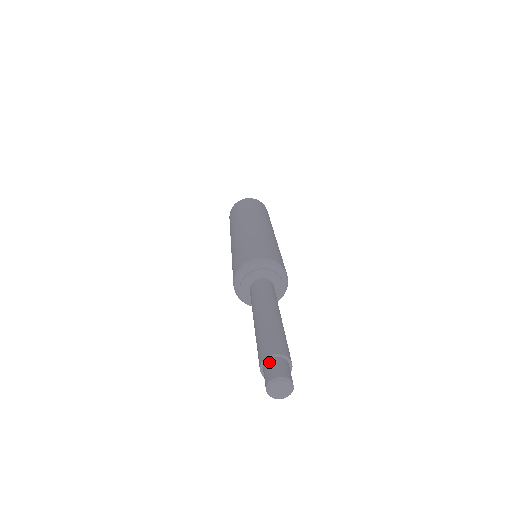
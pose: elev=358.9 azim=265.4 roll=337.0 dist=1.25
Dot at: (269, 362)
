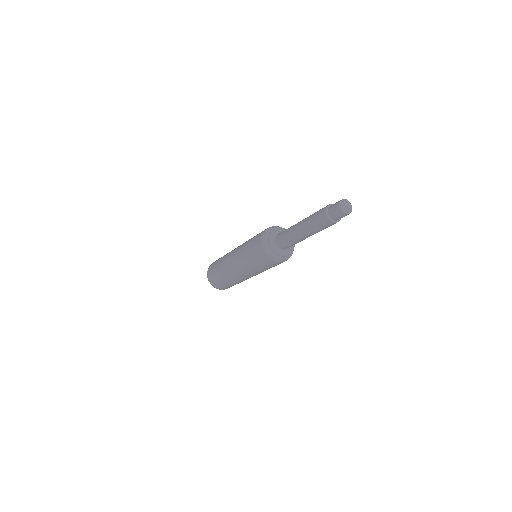
Dot at: (331, 206)
